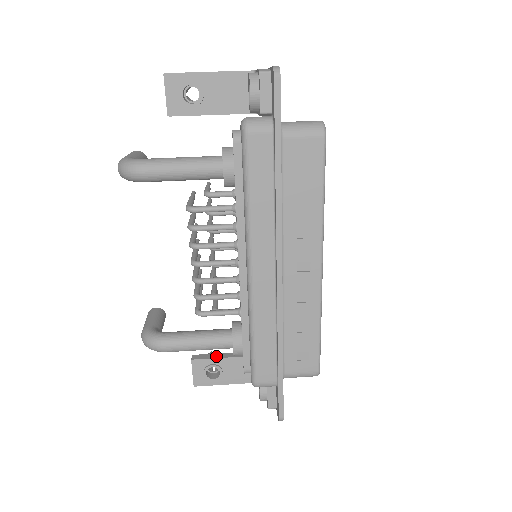
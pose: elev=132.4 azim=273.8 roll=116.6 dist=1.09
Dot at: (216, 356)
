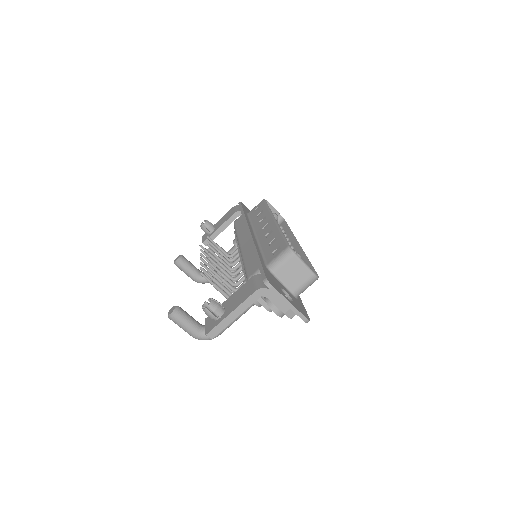
Dot at: (216, 235)
